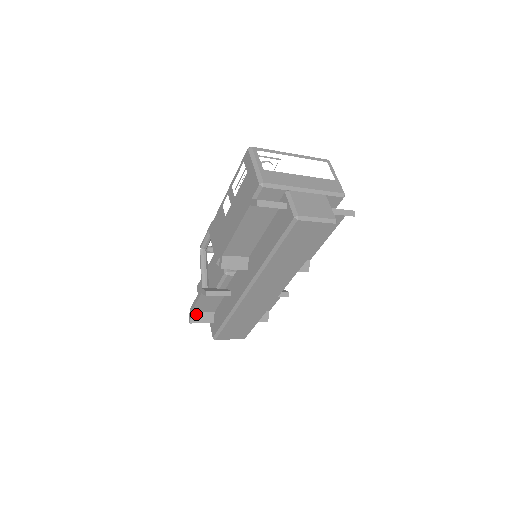
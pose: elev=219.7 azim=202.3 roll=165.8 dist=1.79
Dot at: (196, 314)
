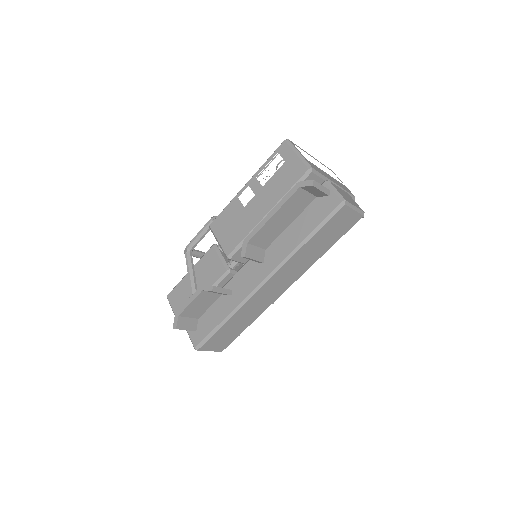
Dot at: (182, 319)
